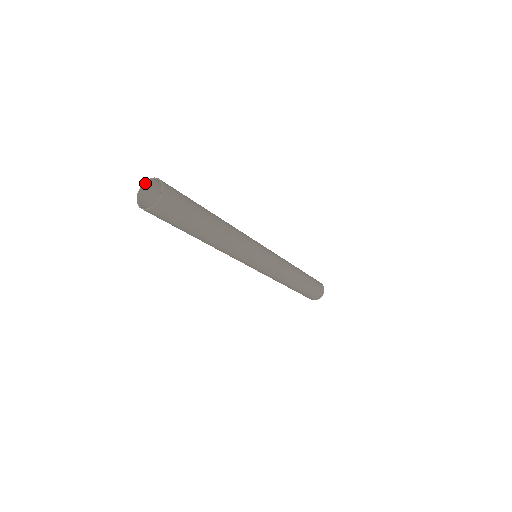
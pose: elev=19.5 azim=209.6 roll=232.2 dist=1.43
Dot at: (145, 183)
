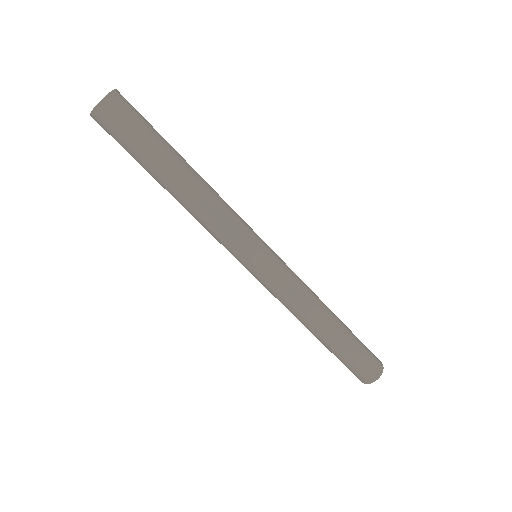
Dot at: occluded
